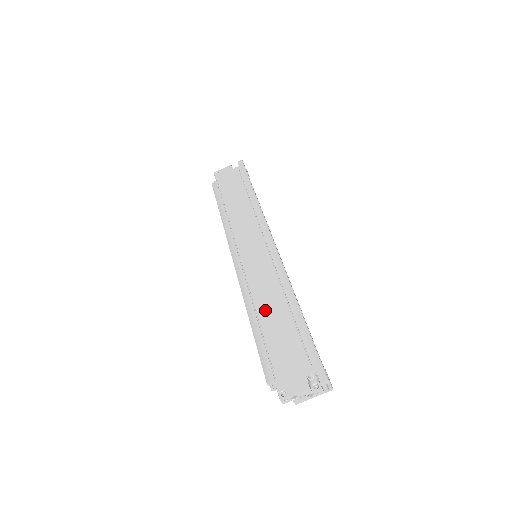
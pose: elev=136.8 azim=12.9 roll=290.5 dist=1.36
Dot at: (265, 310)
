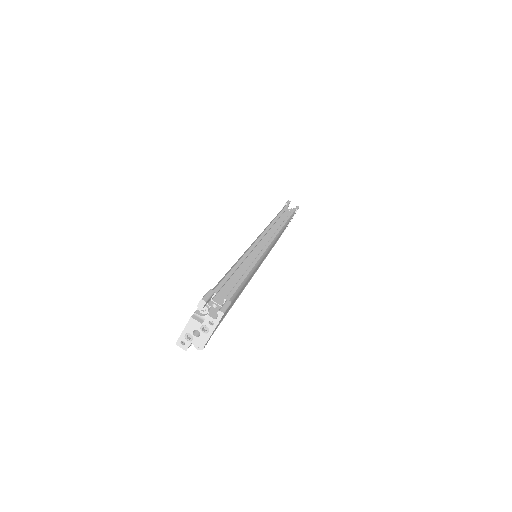
Dot at: occluded
